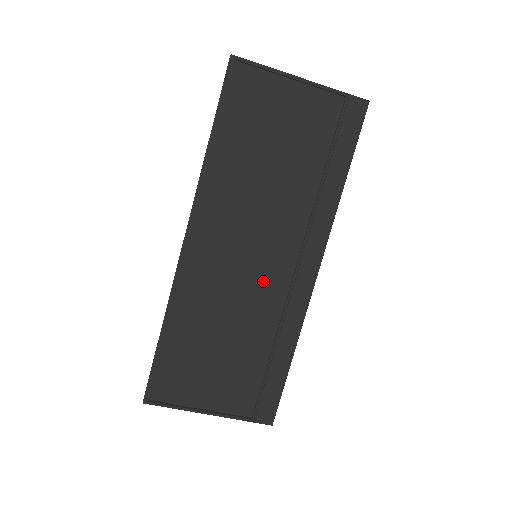
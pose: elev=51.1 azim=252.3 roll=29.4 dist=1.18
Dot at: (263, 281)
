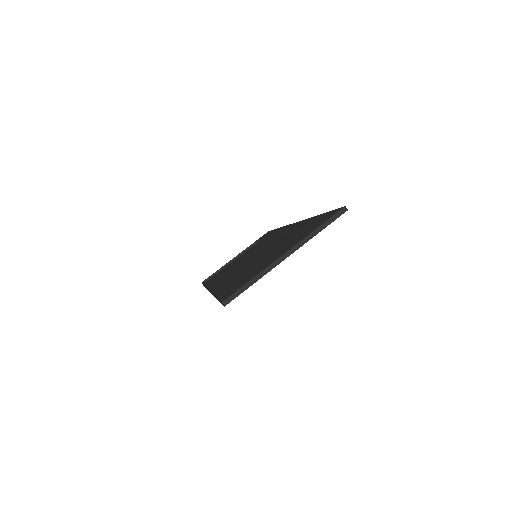
Dot at: occluded
